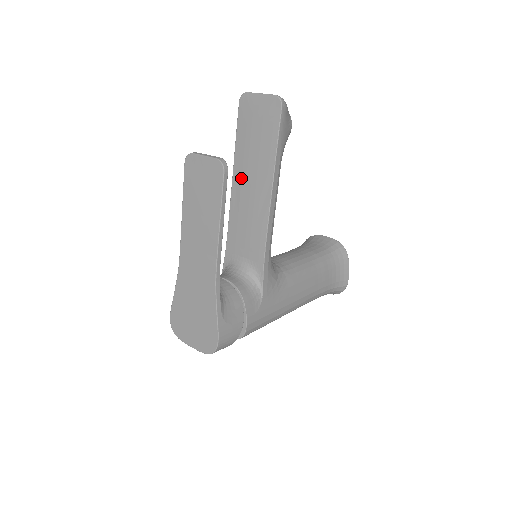
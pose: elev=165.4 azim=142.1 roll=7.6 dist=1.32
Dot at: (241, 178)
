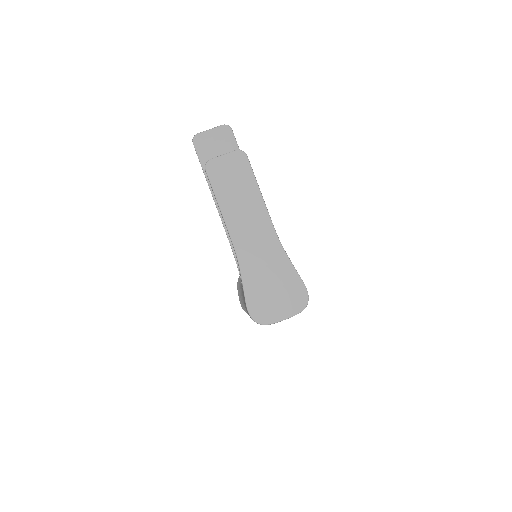
Dot at: occluded
